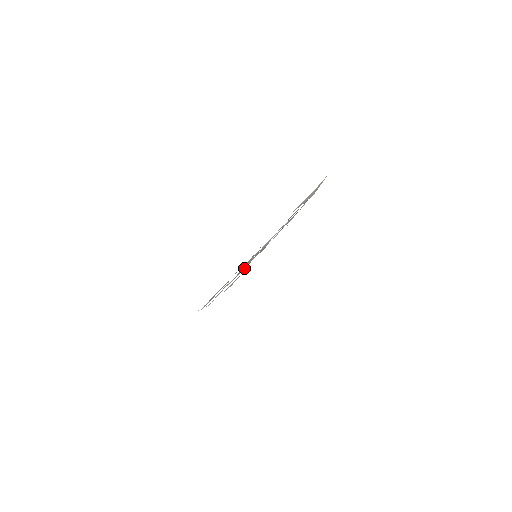
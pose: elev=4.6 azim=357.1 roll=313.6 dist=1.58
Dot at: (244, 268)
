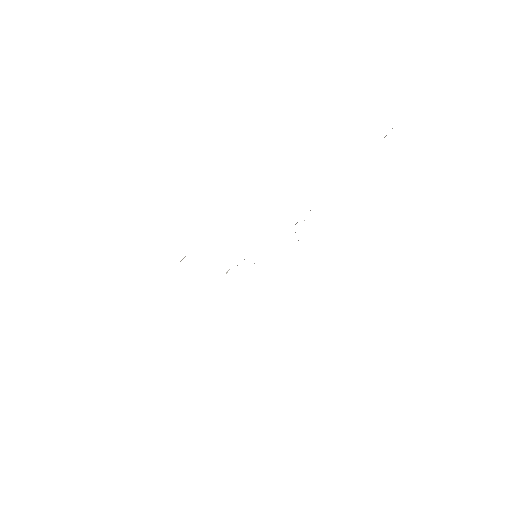
Dot at: occluded
